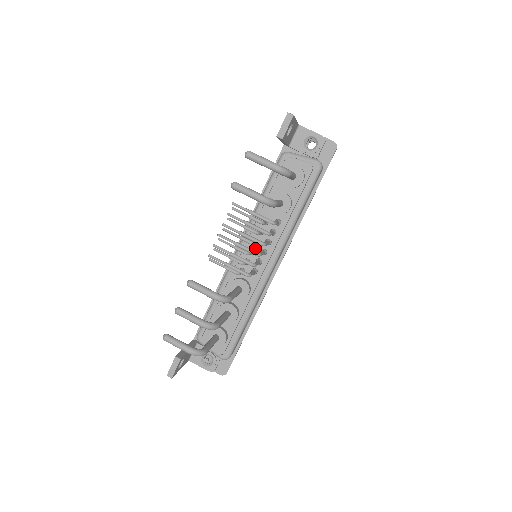
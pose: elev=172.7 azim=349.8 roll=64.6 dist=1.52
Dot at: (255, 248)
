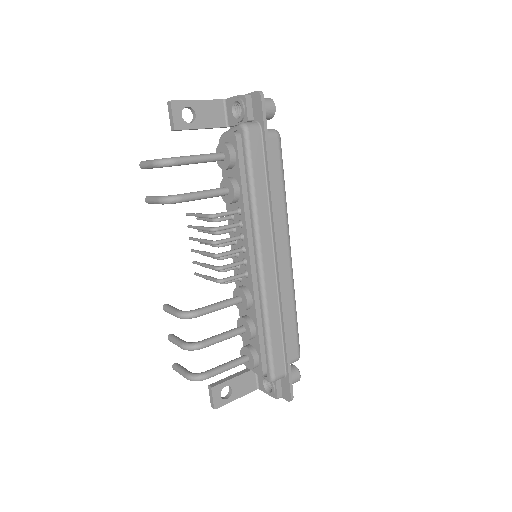
Dot at: occluded
